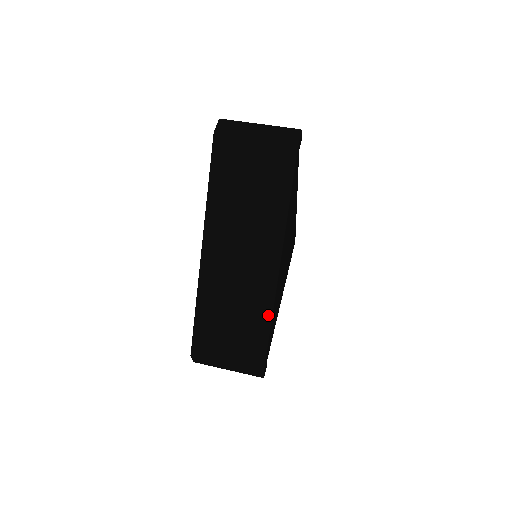
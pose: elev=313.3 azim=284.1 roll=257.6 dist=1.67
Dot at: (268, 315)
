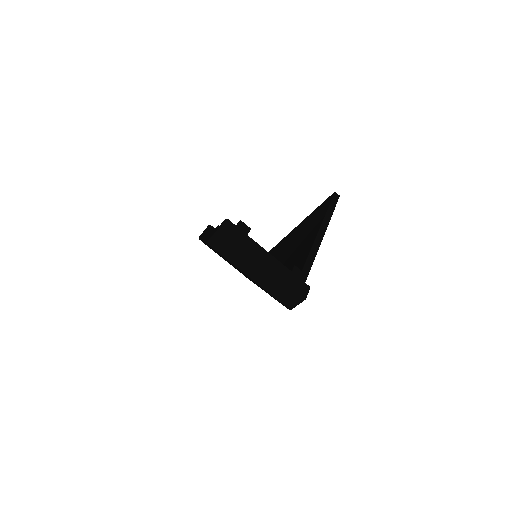
Dot at: occluded
